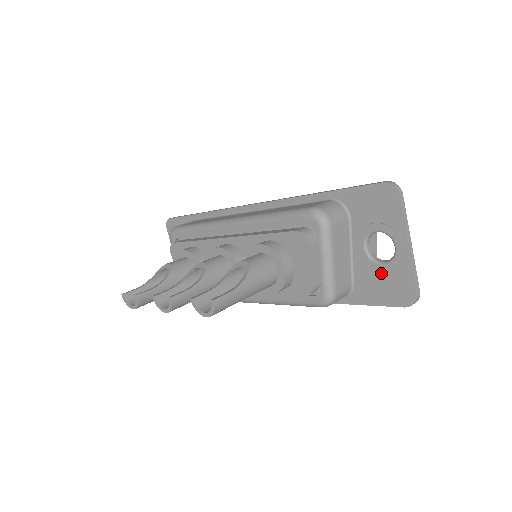
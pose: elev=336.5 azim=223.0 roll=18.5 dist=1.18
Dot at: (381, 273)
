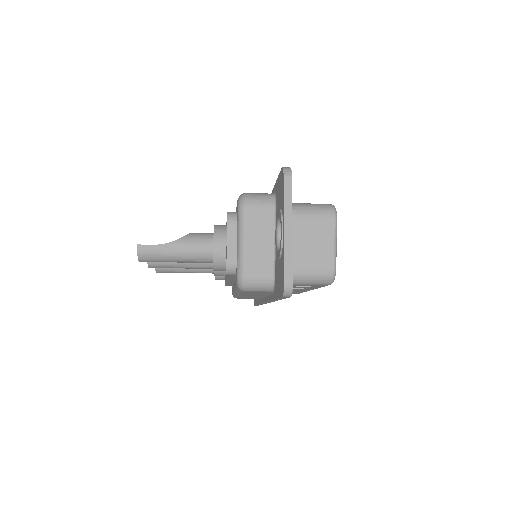
Dot at: (279, 261)
